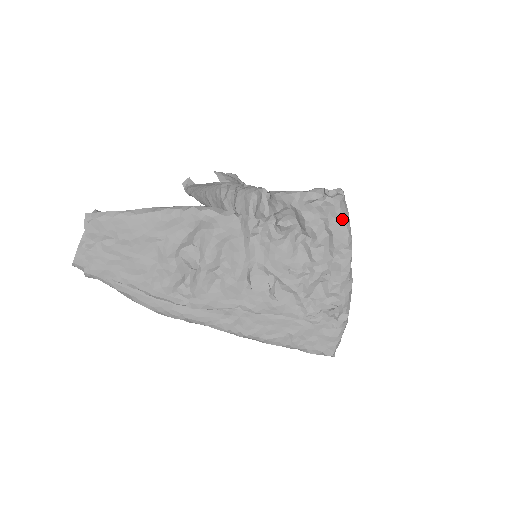
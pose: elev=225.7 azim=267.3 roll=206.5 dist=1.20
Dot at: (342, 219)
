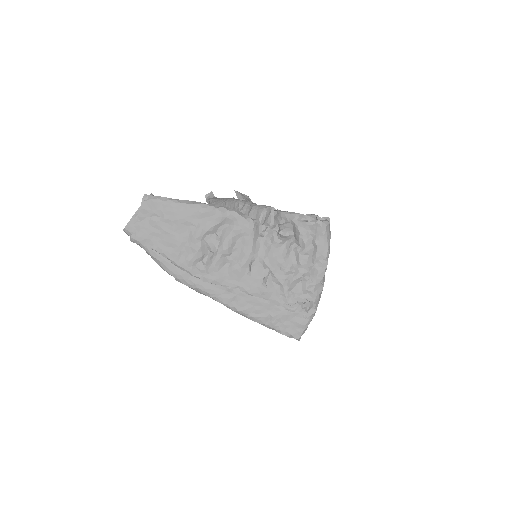
Dot at: (325, 238)
